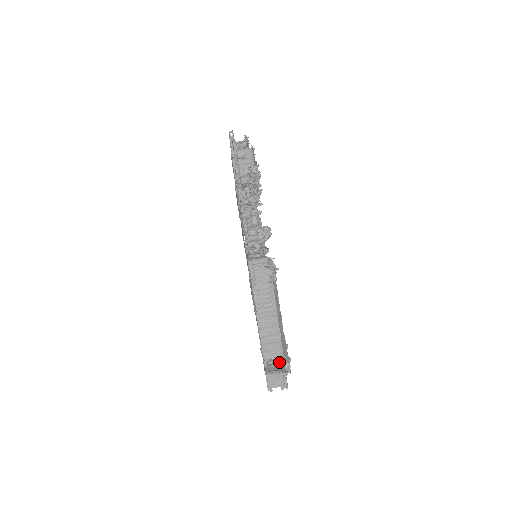
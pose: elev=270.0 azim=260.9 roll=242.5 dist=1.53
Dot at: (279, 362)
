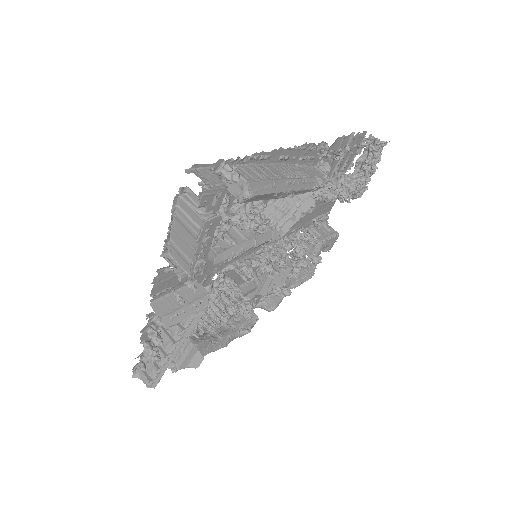
Dot at: (239, 179)
